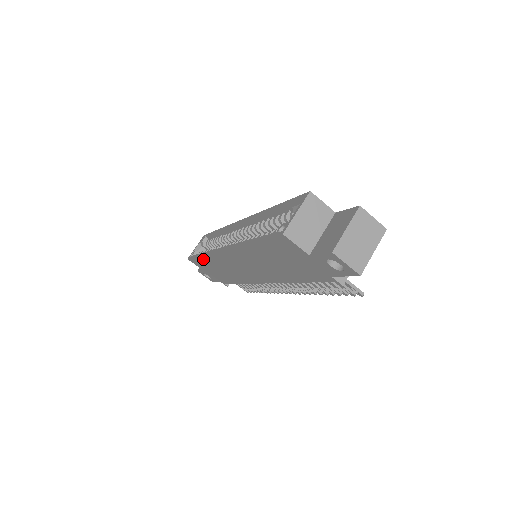
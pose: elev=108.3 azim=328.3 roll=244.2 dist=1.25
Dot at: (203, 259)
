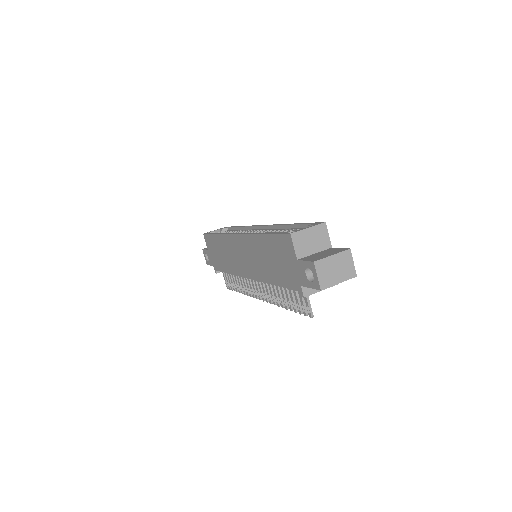
Dot at: (216, 238)
